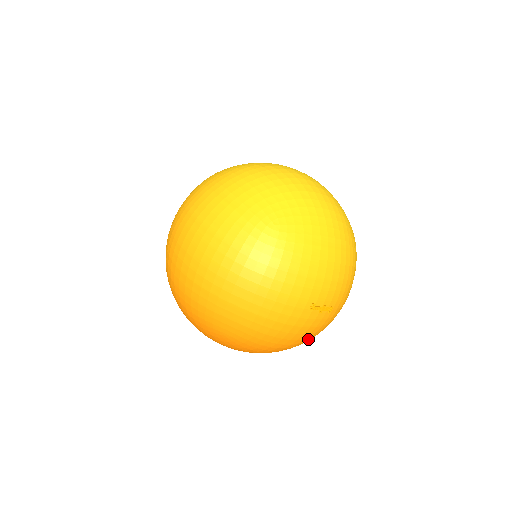
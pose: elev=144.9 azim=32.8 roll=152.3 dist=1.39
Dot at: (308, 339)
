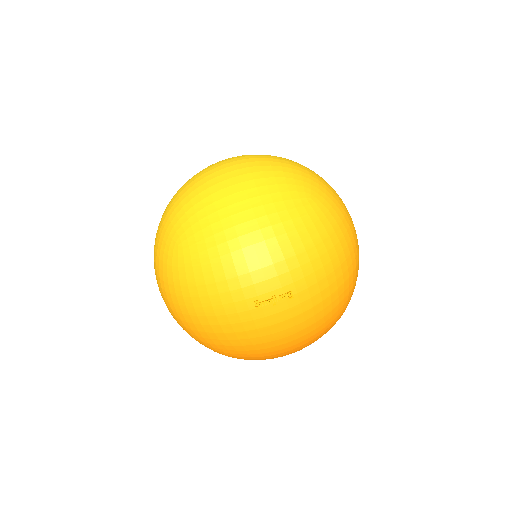
Dot at: (309, 328)
